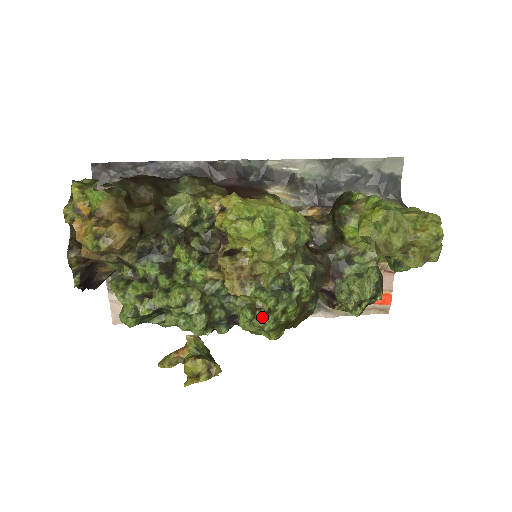
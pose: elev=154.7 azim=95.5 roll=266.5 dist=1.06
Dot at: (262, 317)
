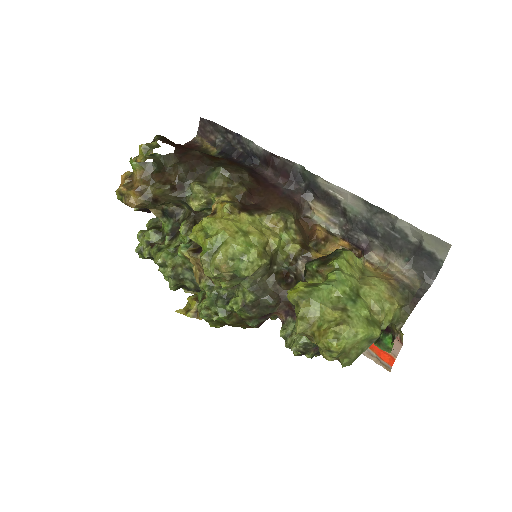
Dot at: (202, 307)
